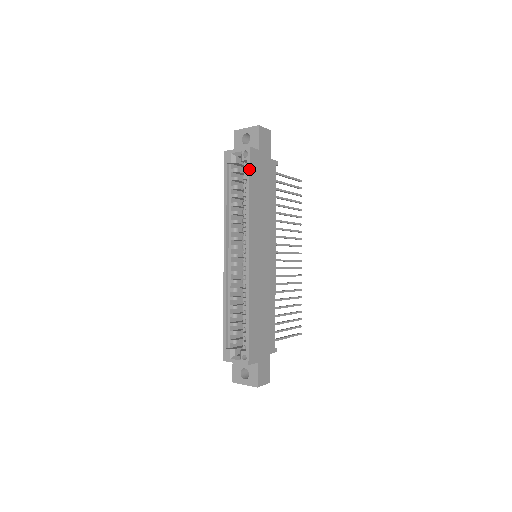
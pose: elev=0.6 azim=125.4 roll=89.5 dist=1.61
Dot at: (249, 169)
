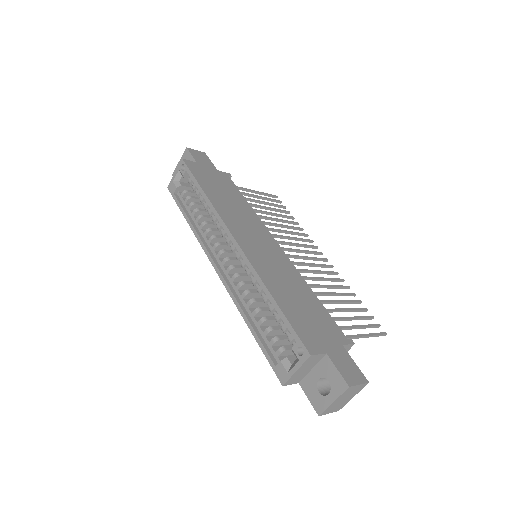
Dot at: (191, 174)
